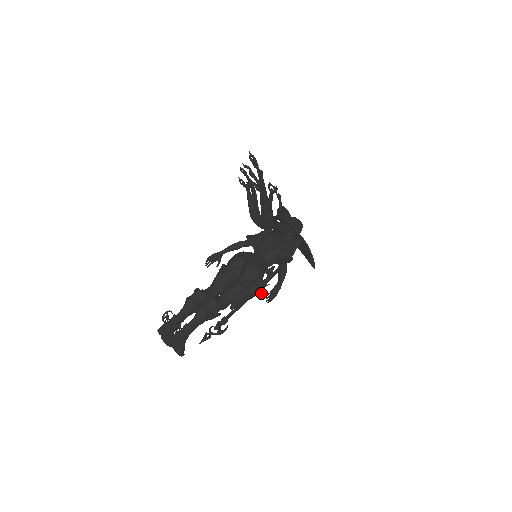
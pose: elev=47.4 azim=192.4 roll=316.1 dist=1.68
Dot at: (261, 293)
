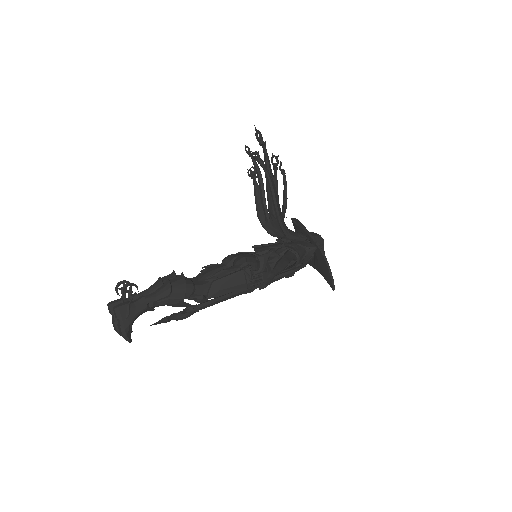
Dot at: (250, 287)
